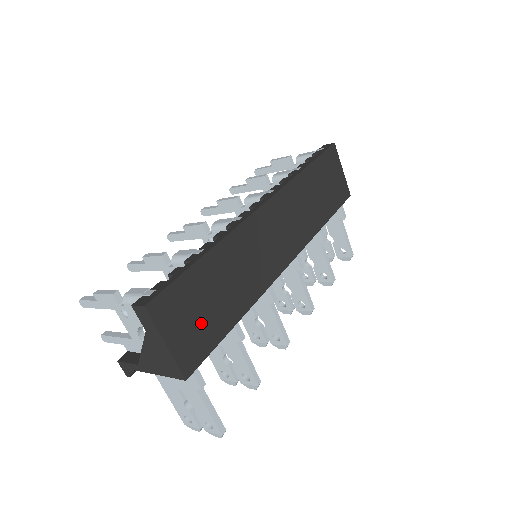
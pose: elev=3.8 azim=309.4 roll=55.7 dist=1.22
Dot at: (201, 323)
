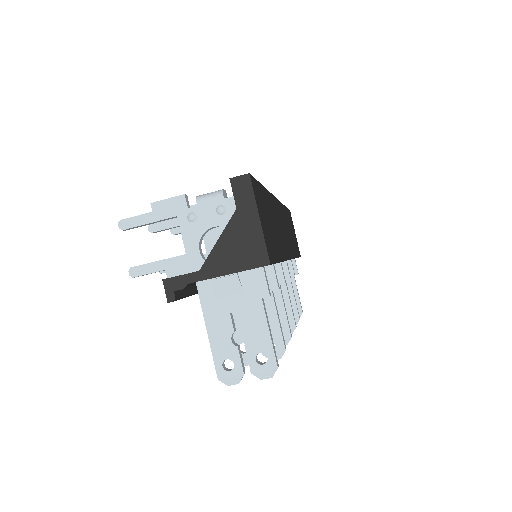
Dot at: (269, 232)
